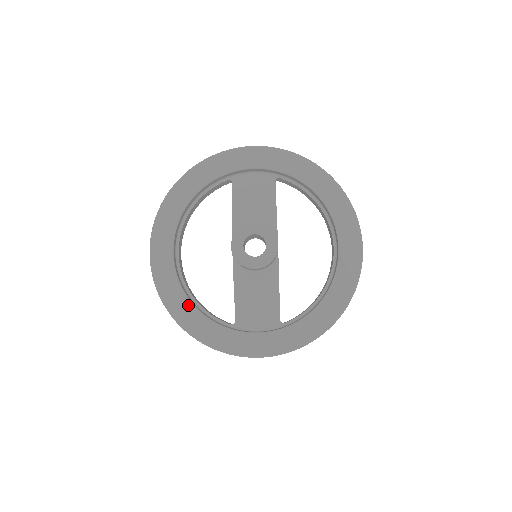
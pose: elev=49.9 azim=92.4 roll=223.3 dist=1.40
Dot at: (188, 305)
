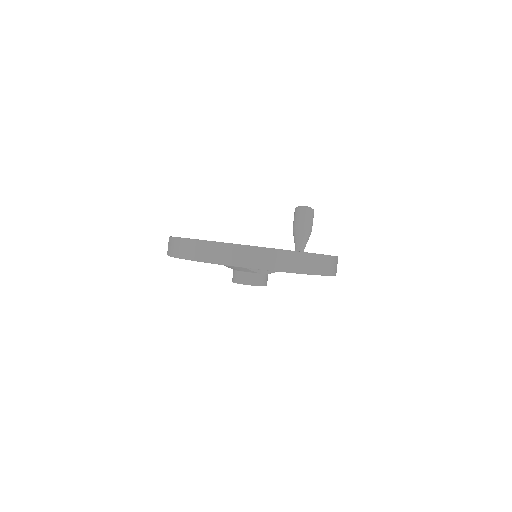
Dot at: occluded
